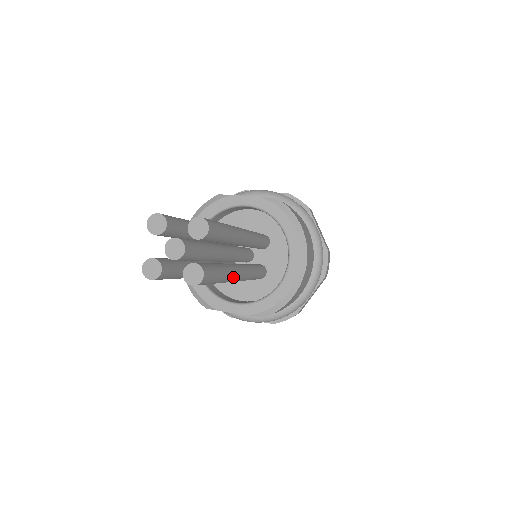
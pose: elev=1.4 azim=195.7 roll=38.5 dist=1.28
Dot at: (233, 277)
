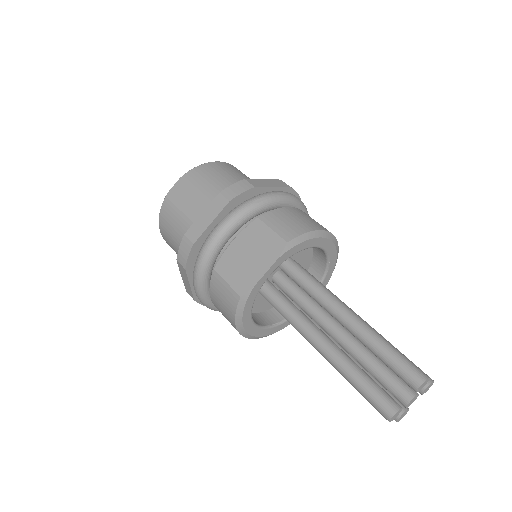
Dot at: occluded
